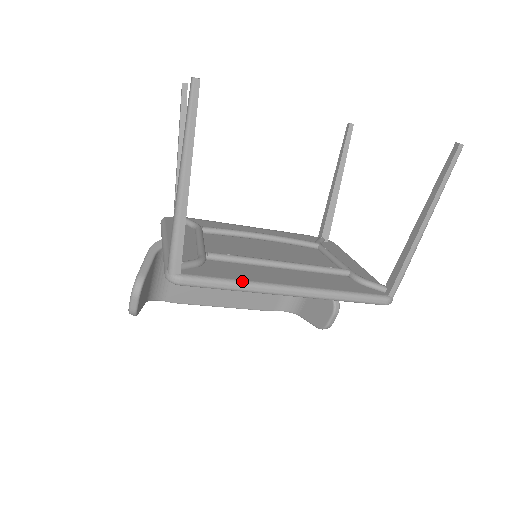
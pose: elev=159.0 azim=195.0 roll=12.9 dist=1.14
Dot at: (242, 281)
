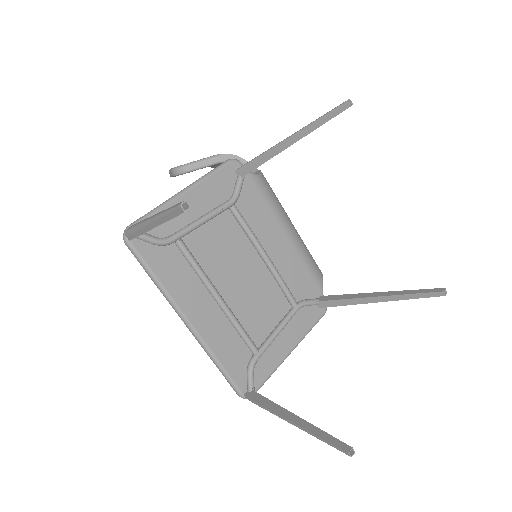
Dot at: (162, 286)
